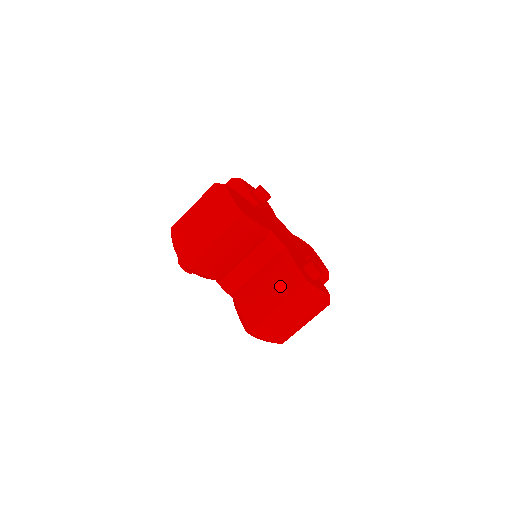
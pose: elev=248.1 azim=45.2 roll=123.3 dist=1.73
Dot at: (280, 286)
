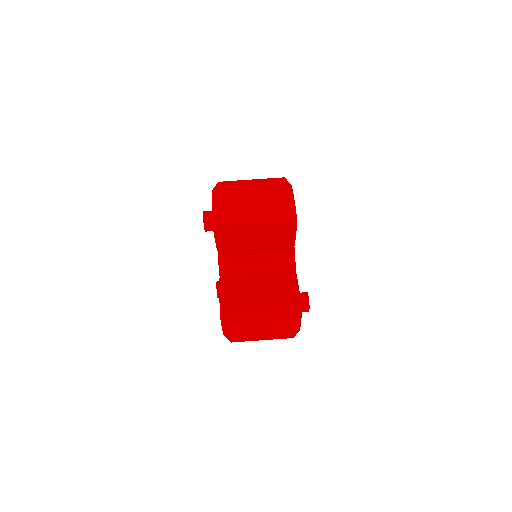
Dot at: (277, 297)
